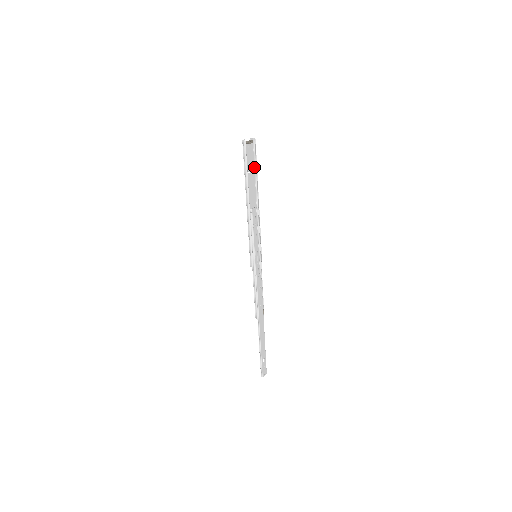
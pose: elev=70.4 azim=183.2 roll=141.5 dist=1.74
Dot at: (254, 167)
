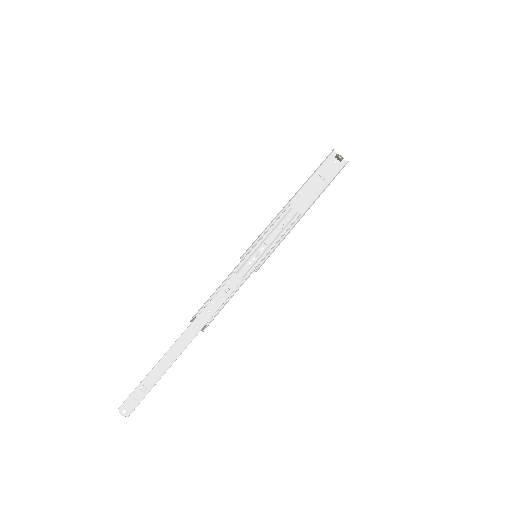
Dot at: (329, 184)
